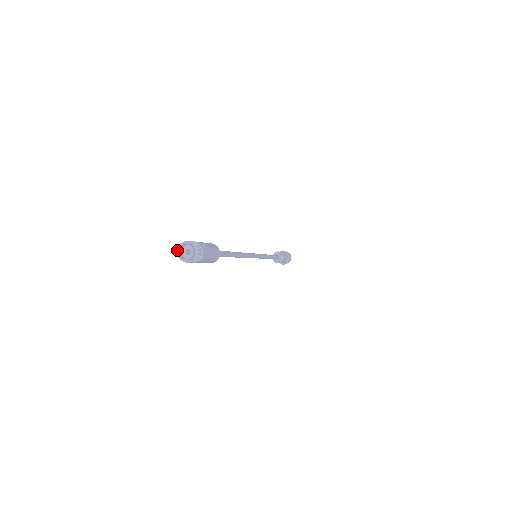
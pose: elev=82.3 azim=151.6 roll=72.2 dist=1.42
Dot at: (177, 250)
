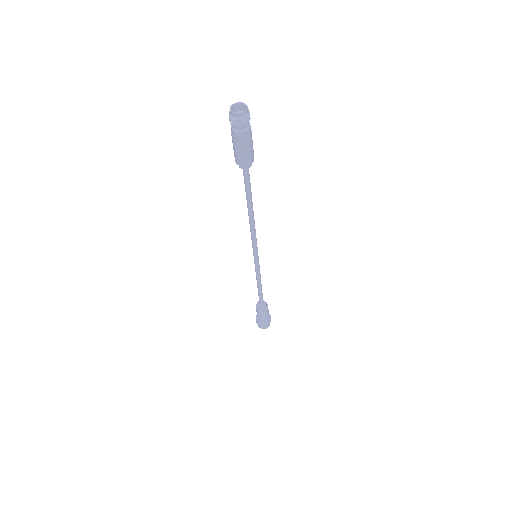
Dot at: (232, 105)
